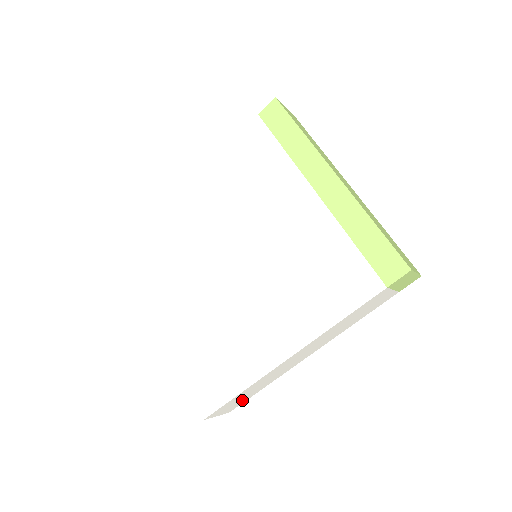
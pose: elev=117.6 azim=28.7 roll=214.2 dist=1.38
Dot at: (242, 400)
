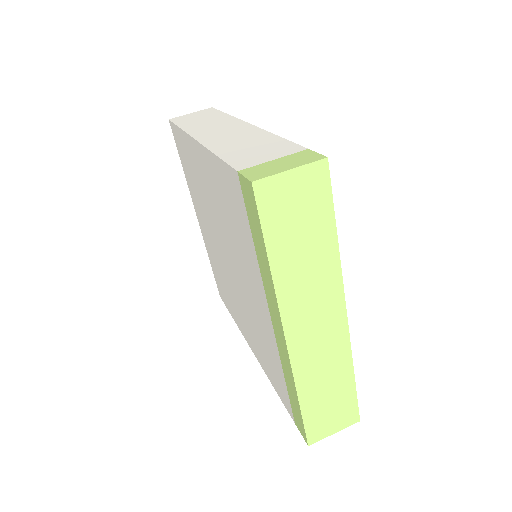
Dot at: occluded
